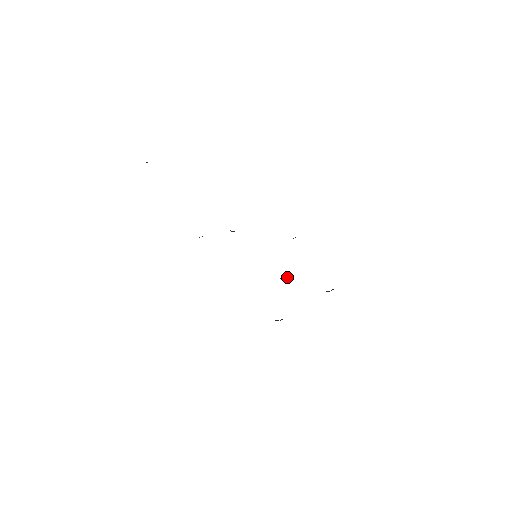
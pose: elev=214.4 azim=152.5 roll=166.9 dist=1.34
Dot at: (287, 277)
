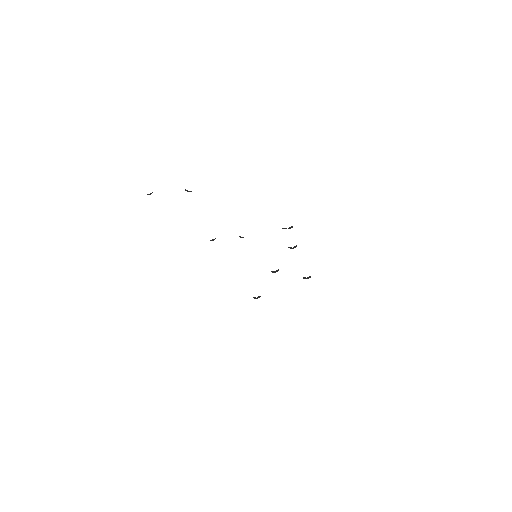
Dot at: (277, 271)
